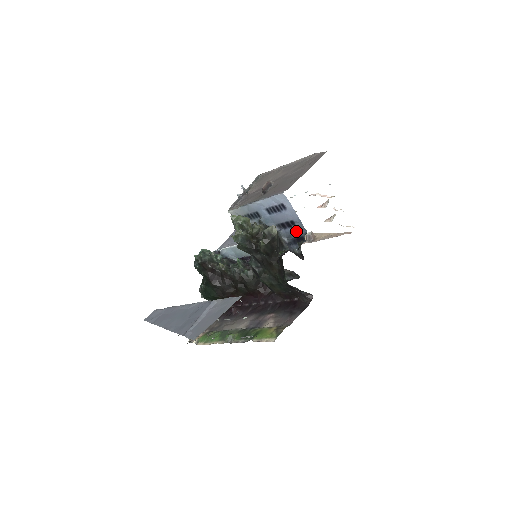
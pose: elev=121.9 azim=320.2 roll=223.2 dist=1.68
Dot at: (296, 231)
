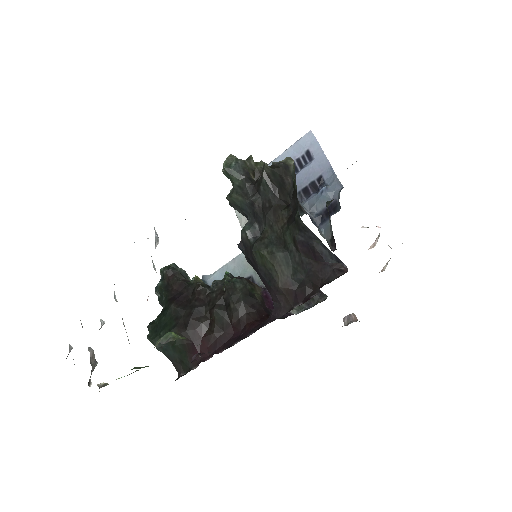
Dot at: (325, 188)
